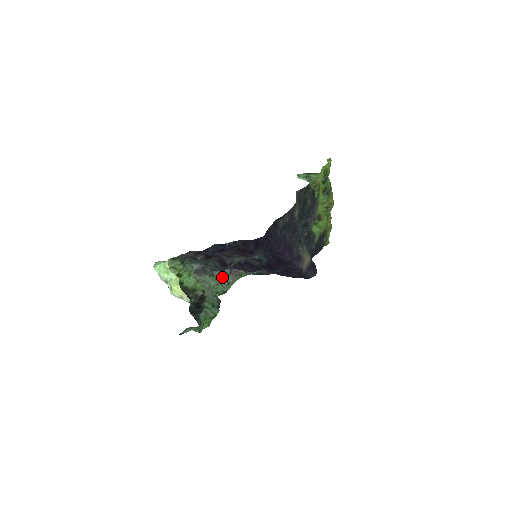
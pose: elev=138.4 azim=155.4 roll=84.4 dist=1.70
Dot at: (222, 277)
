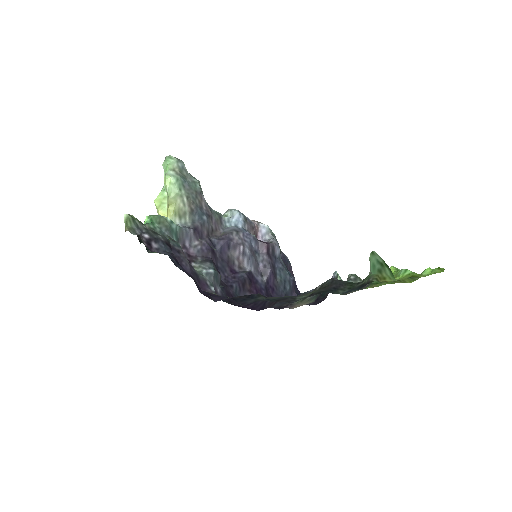
Dot at: occluded
